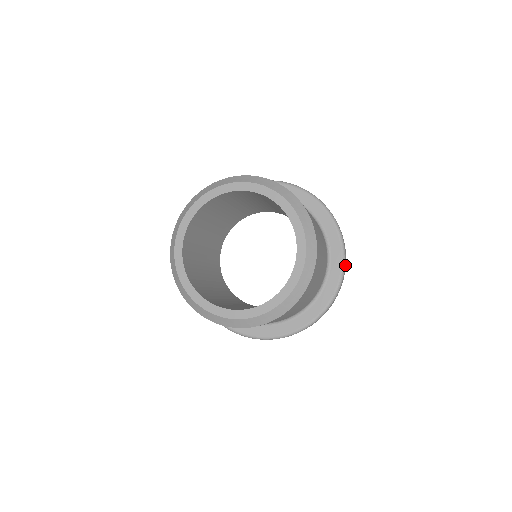
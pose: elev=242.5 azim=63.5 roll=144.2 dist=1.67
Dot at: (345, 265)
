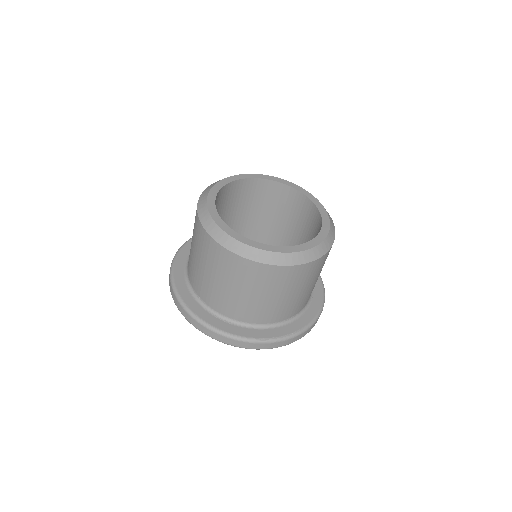
Dot at: (316, 322)
